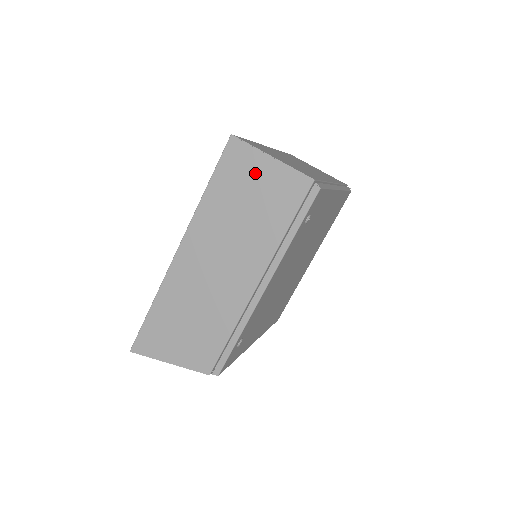
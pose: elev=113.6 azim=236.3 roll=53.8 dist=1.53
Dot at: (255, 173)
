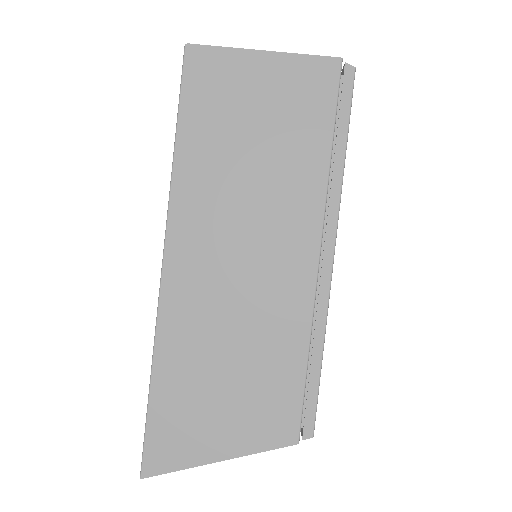
Dot at: (247, 85)
